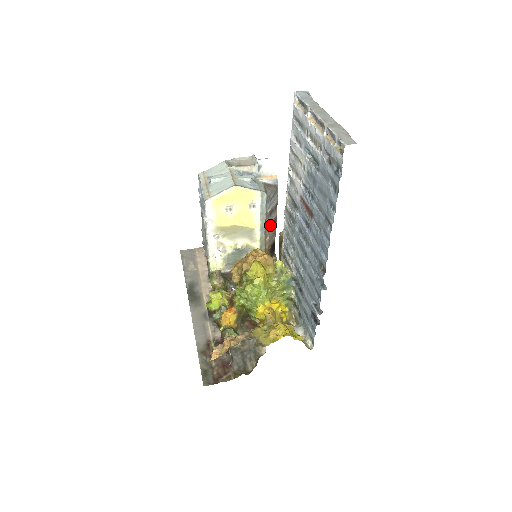
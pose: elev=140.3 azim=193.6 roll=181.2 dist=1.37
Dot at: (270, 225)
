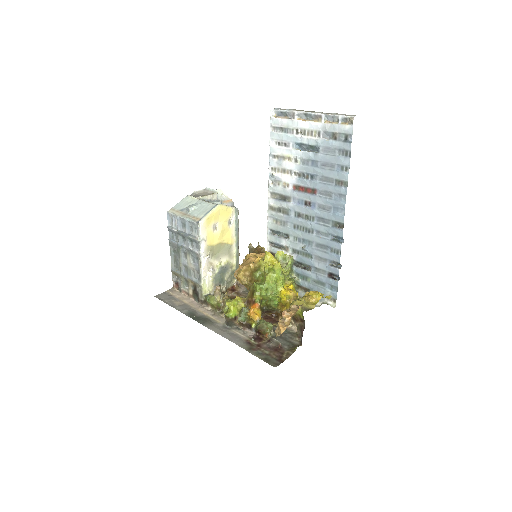
Dot at: occluded
